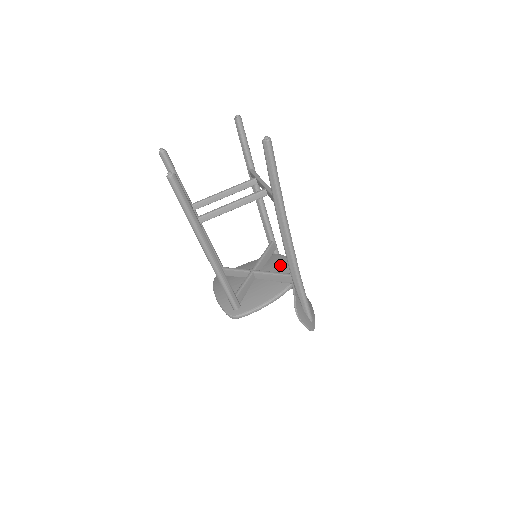
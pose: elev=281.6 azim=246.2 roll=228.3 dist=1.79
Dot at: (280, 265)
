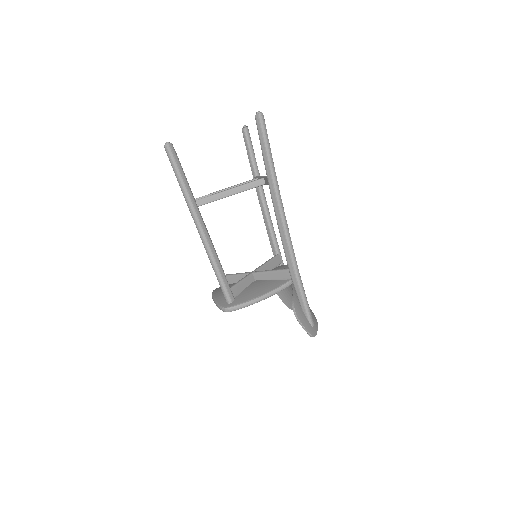
Dot at: occluded
